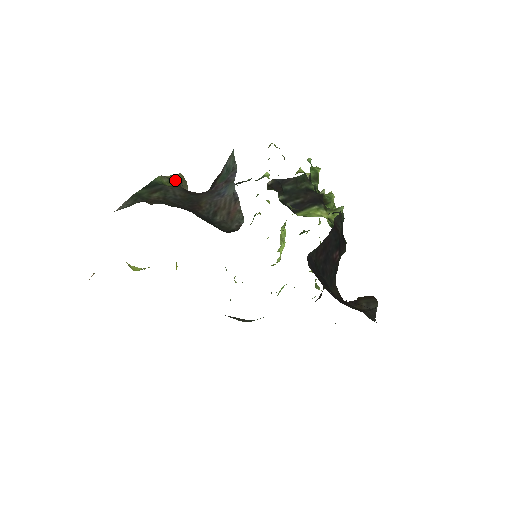
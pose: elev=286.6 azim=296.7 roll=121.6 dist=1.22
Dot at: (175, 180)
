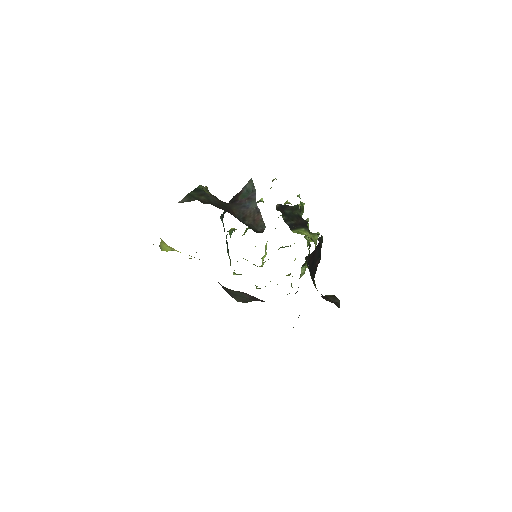
Dot at: occluded
